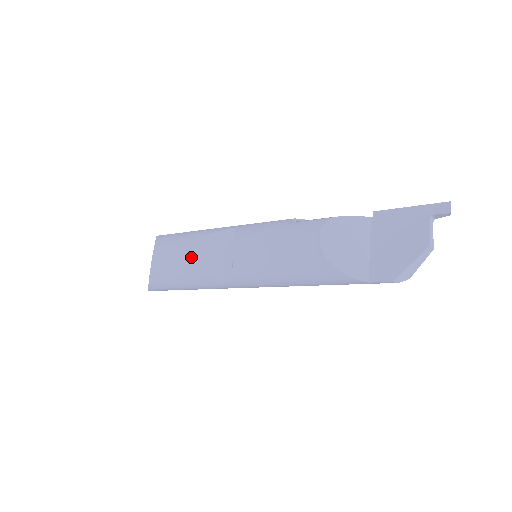
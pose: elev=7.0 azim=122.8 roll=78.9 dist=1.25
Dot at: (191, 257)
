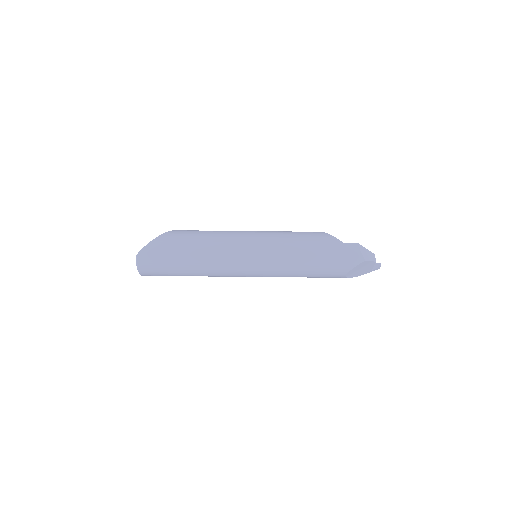
Dot at: occluded
